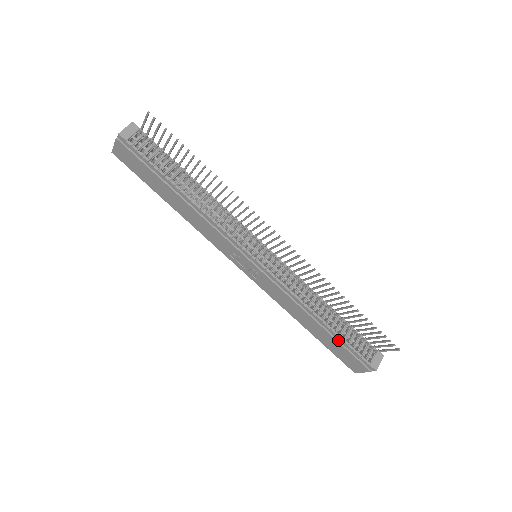
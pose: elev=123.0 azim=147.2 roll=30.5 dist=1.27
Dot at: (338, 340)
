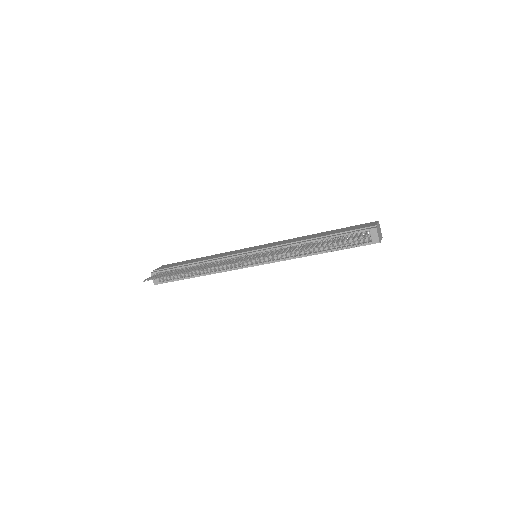
Dot at: (340, 249)
